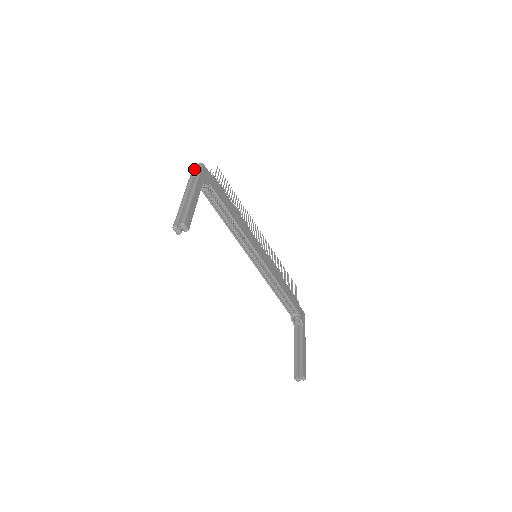
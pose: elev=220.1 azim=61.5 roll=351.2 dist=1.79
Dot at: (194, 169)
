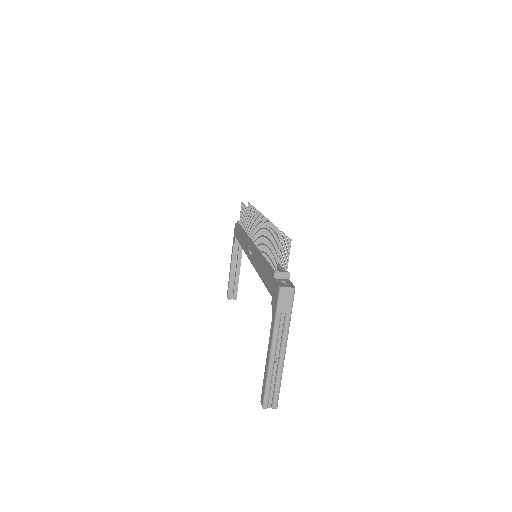
Dot at: (284, 298)
